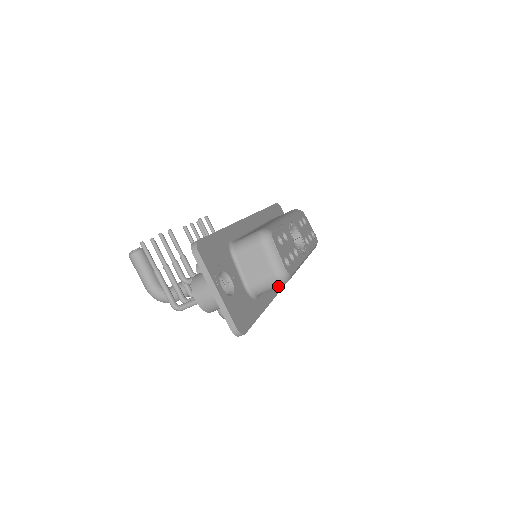
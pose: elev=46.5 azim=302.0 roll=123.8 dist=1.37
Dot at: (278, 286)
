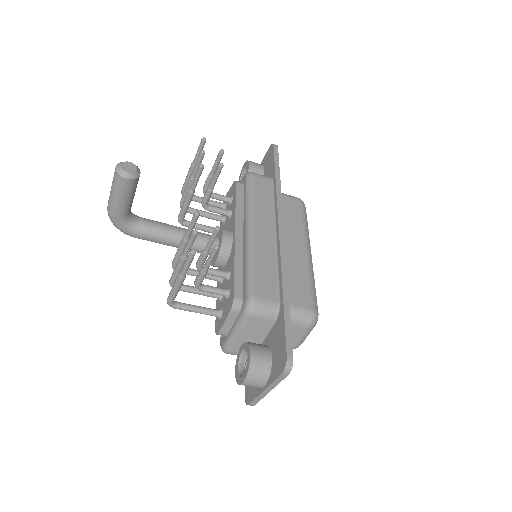
Dot at: occluded
